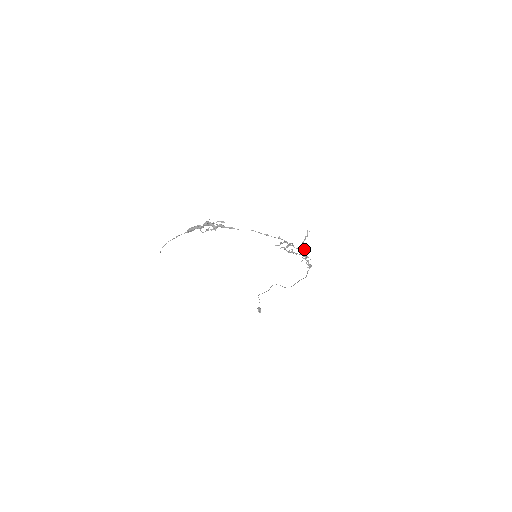
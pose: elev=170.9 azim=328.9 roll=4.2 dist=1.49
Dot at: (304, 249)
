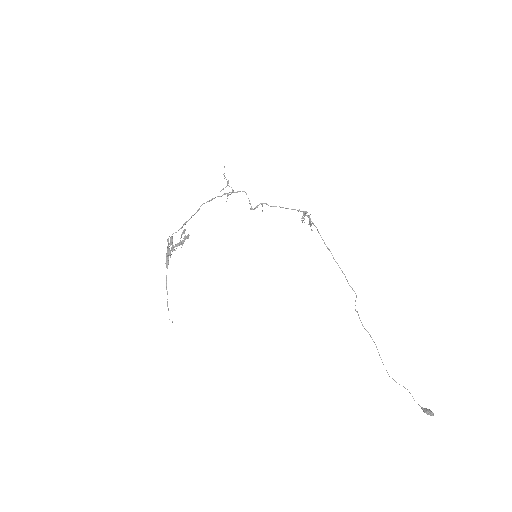
Dot at: (311, 224)
